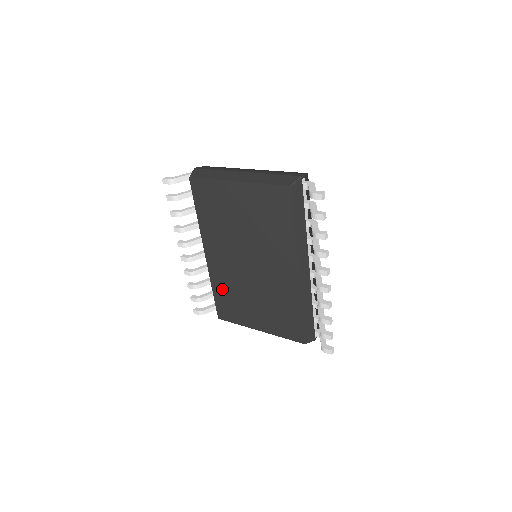
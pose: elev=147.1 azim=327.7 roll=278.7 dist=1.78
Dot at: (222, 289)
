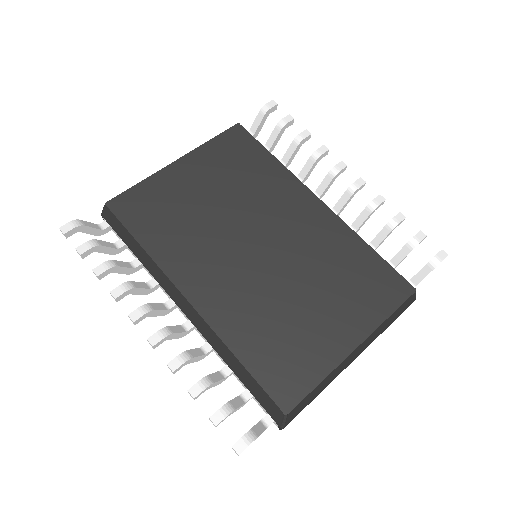
Dot at: (252, 336)
